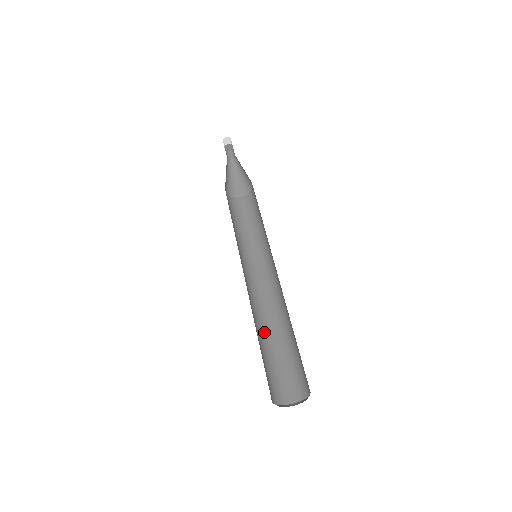
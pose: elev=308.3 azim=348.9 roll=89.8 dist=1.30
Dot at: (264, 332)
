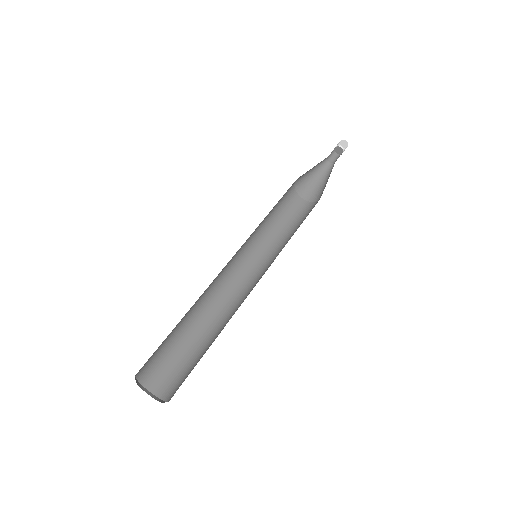
Dot at: (191, 312)
